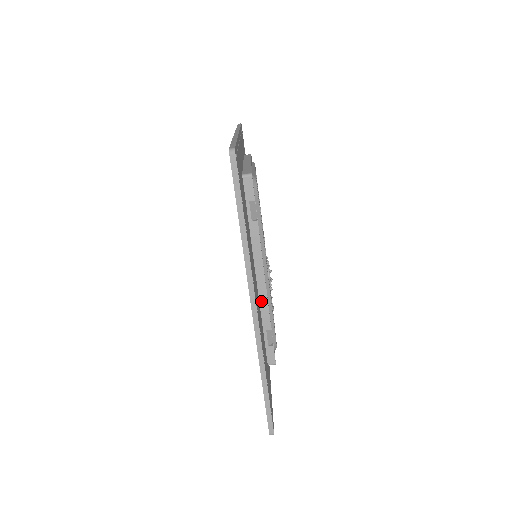
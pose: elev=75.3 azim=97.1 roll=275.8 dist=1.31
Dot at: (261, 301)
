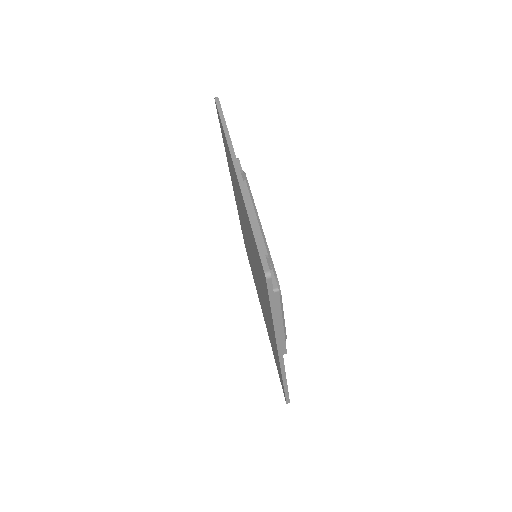
Dot at: occluded
